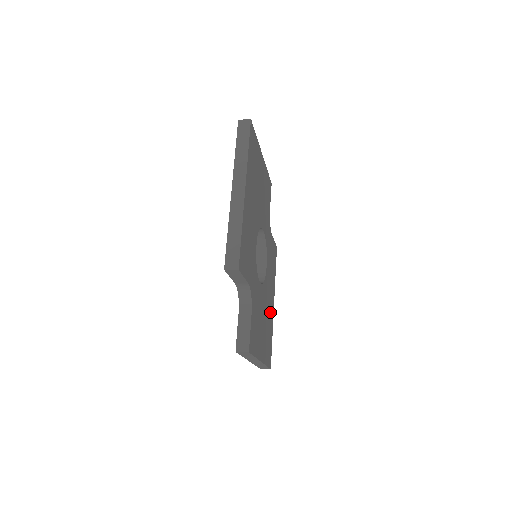
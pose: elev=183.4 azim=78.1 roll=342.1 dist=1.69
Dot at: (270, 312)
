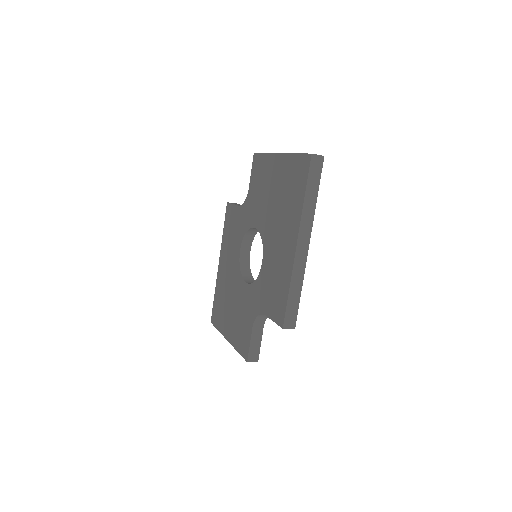
Dot at: occluded
